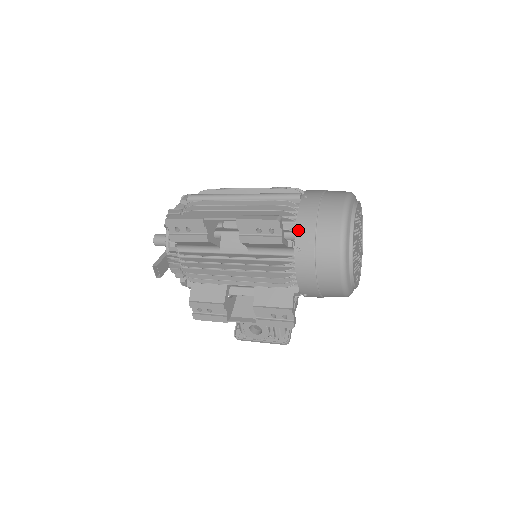
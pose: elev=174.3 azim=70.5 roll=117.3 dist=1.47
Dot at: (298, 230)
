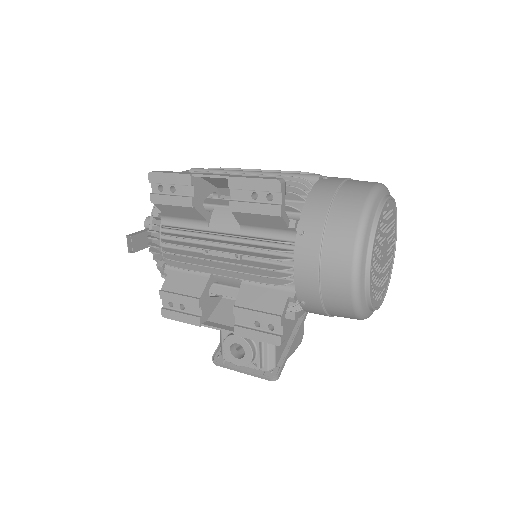
Dot at: (306, 209)
